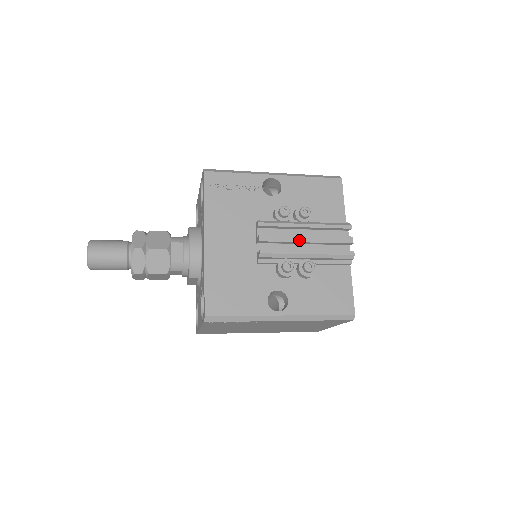
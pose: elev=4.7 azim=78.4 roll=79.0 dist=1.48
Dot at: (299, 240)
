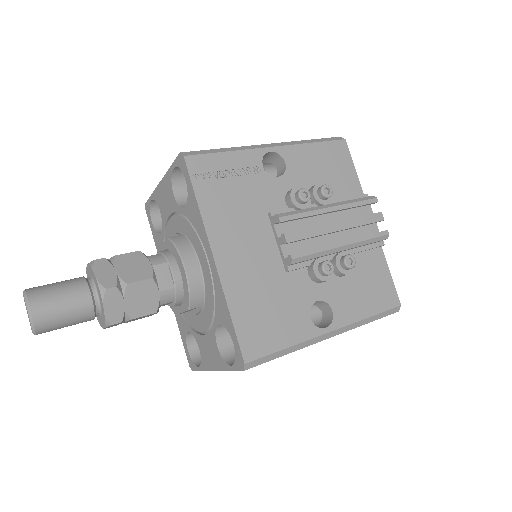
Dot at: (330, 230)
